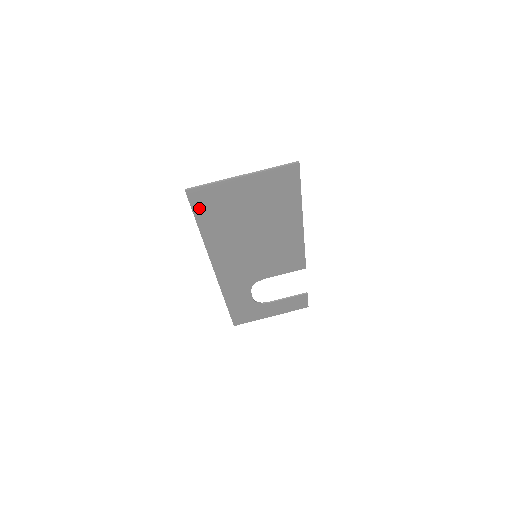
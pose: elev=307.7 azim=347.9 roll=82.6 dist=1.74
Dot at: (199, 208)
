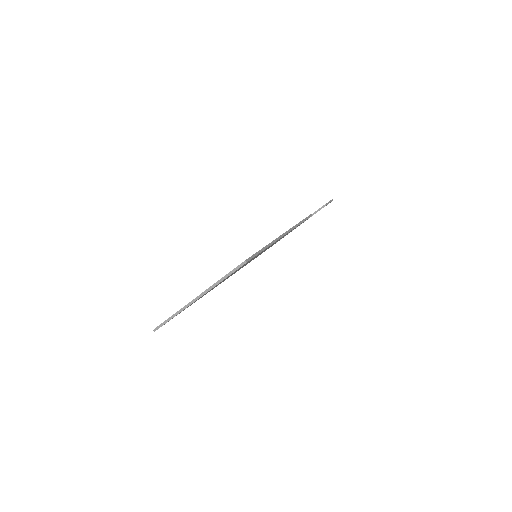
Dot at: occluded
